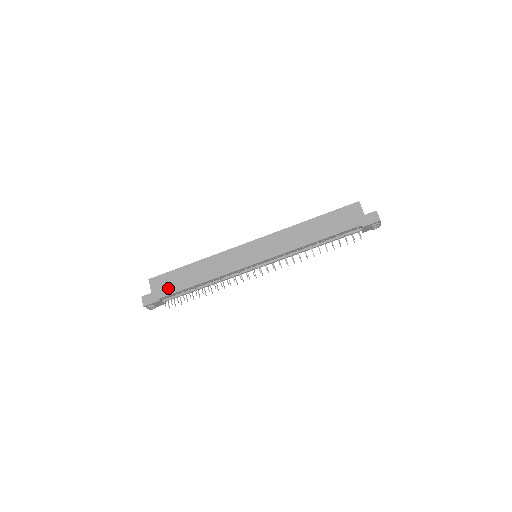
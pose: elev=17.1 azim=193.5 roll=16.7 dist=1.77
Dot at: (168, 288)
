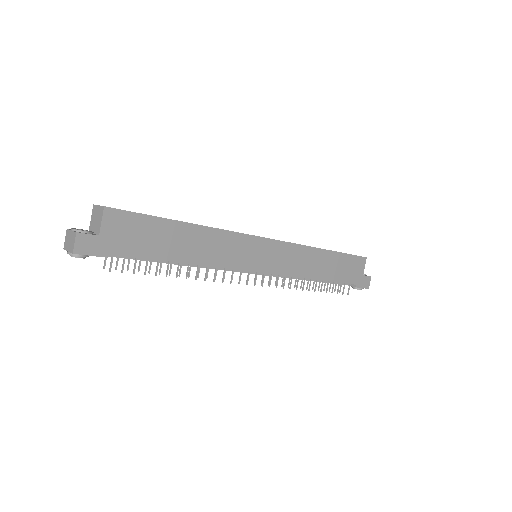
Dot at: (133, 243)
